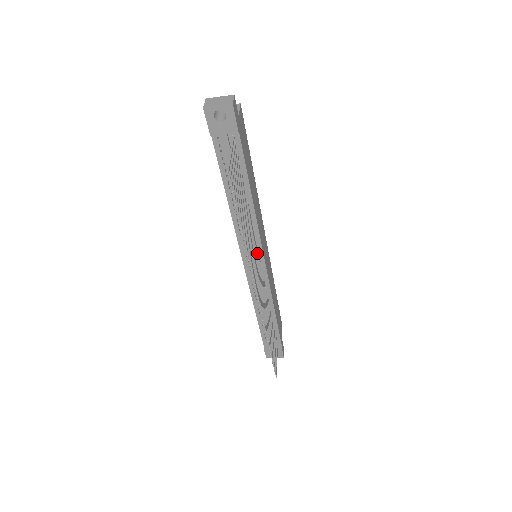
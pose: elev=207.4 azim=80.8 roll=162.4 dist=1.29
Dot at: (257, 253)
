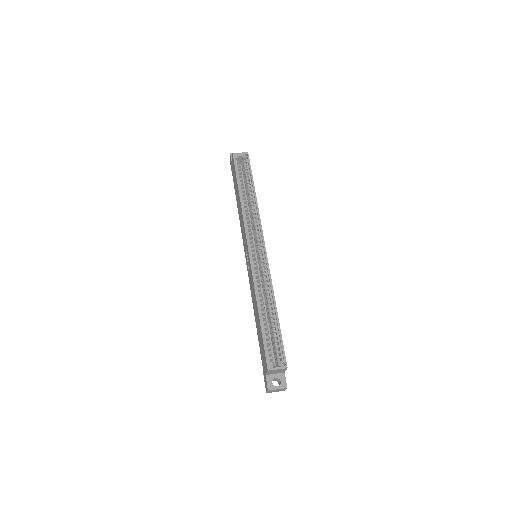
Dot at: occluded
